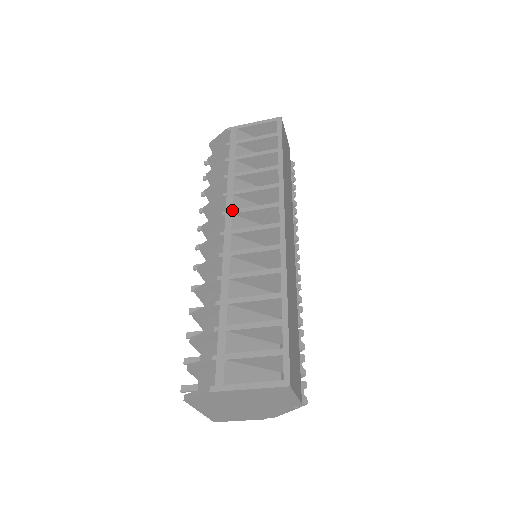
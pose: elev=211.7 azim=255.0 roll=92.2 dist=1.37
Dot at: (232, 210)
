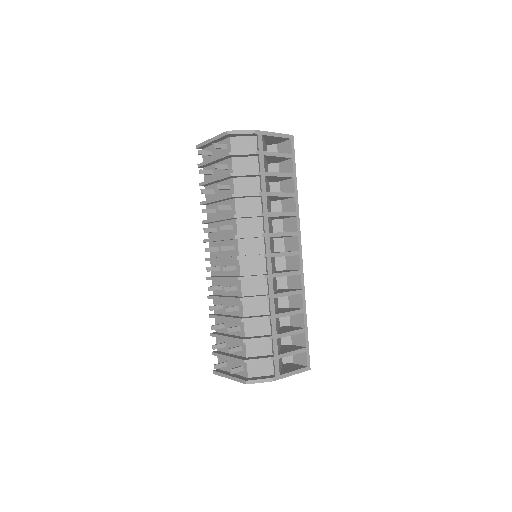
Dot at: (269, 233)
